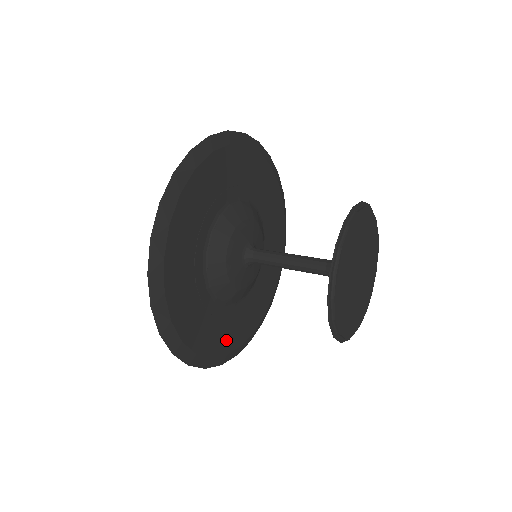
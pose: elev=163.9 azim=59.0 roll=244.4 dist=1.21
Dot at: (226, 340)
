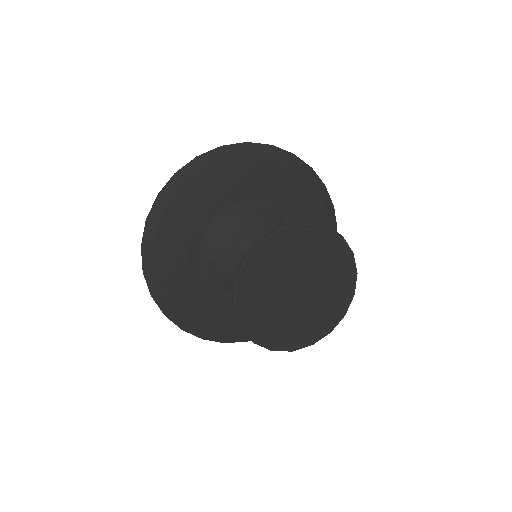
Dot at: (175, 284)
